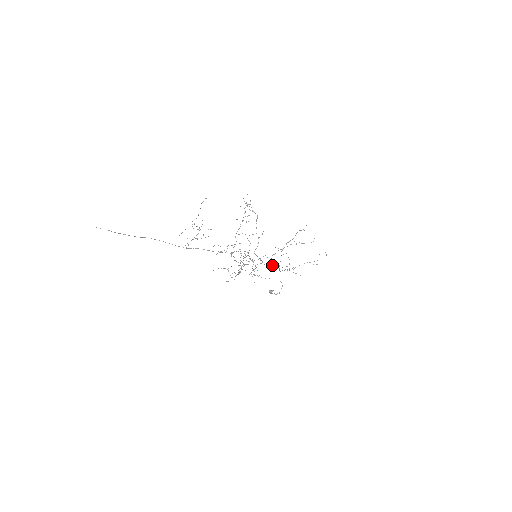
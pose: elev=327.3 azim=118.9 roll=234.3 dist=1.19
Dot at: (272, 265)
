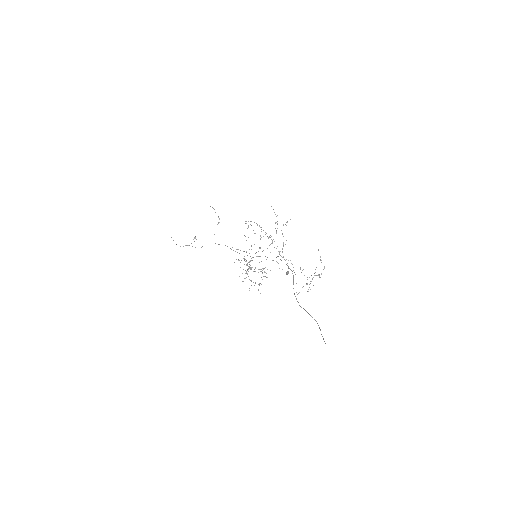
Dot at: occluded
